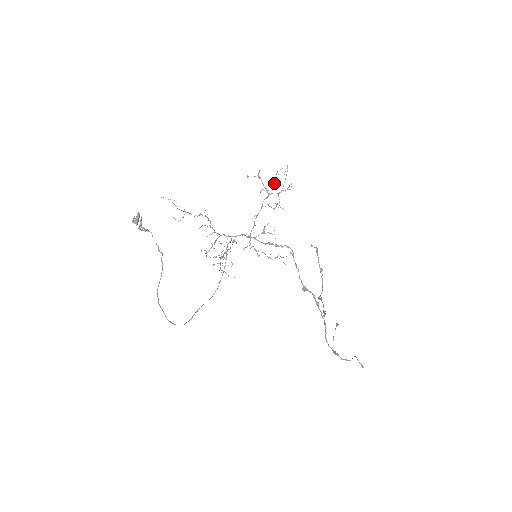
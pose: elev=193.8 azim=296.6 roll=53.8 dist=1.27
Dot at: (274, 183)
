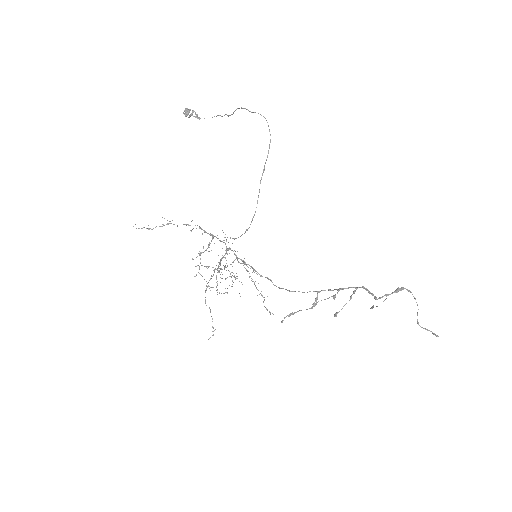
Dot at: occluded
